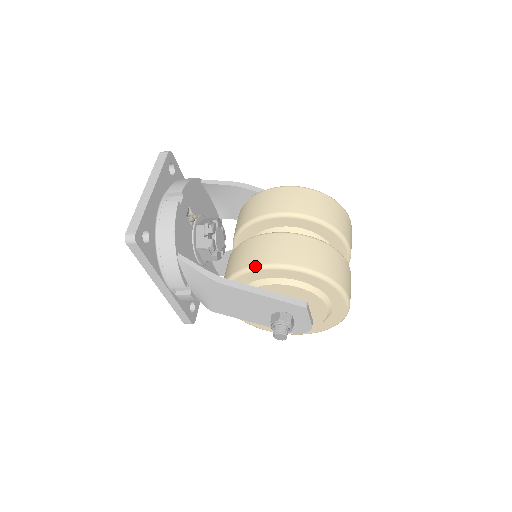
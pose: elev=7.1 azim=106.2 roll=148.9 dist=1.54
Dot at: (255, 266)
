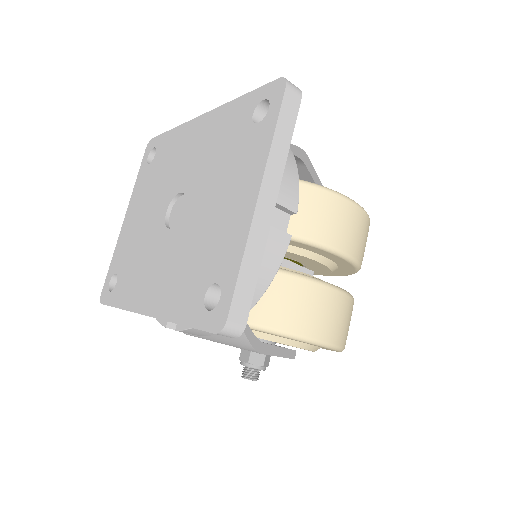
Dot at: (305, 338)
